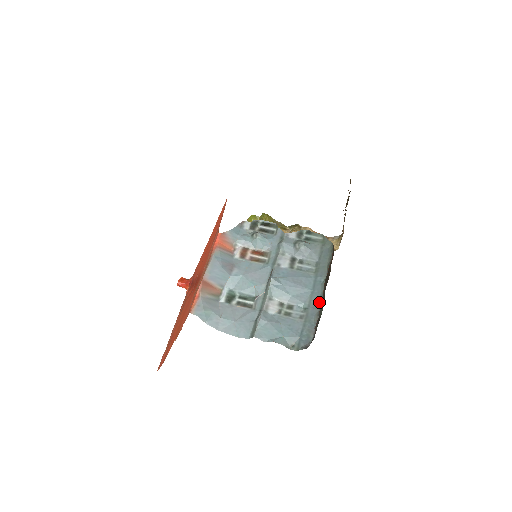
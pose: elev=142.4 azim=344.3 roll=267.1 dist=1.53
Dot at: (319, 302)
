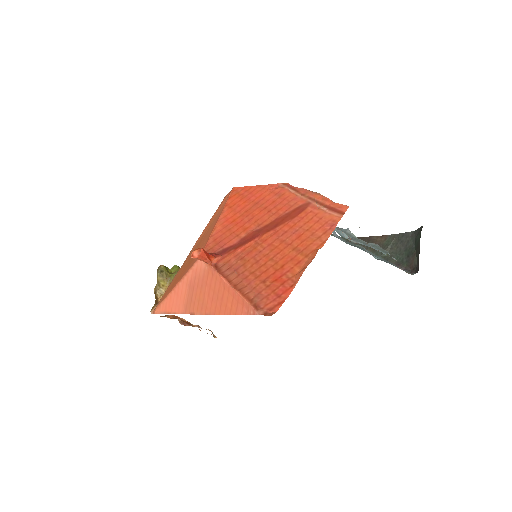
Dot at: (381, 258)
